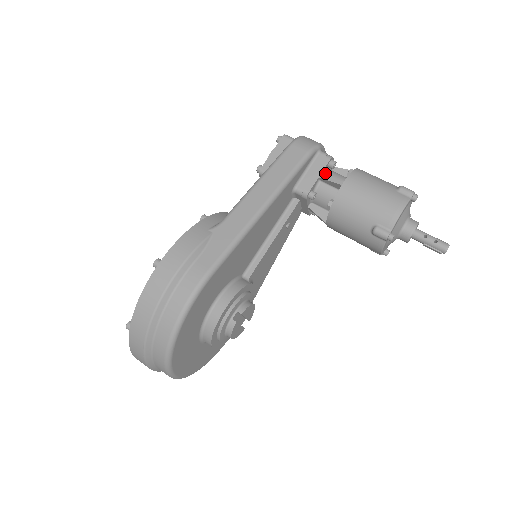
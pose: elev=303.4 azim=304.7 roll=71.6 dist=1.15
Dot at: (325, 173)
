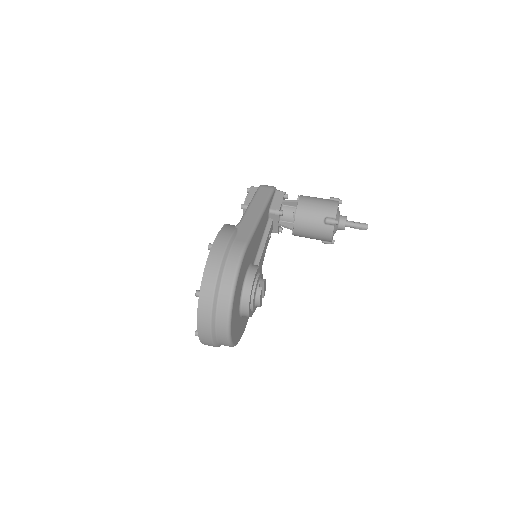
Dot at: occluded
